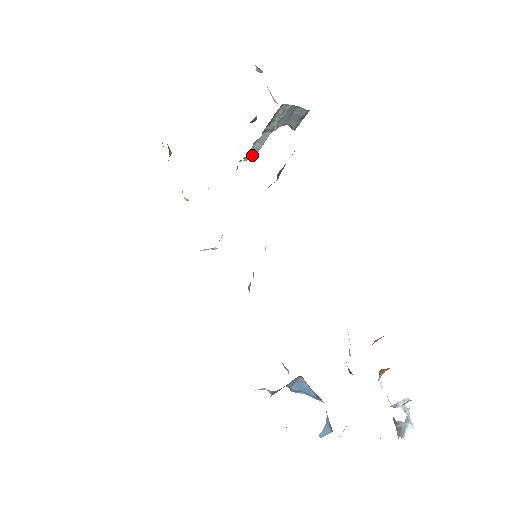
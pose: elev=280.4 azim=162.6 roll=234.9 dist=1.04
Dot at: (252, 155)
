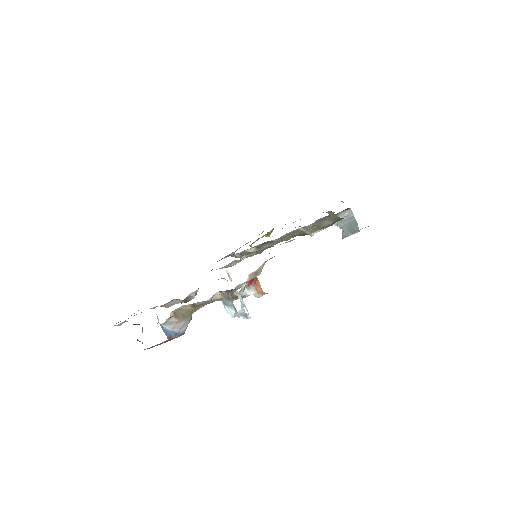
Dot at: occluded
